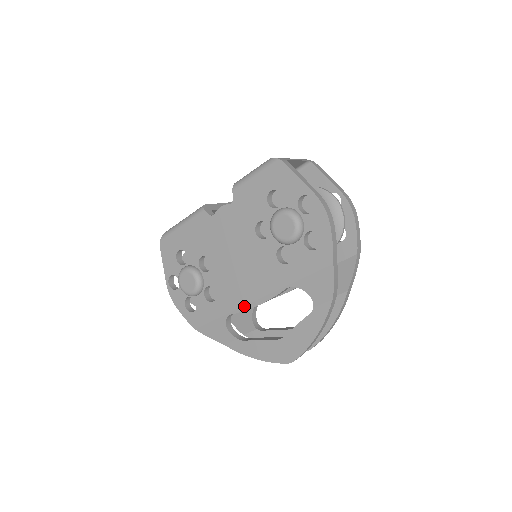
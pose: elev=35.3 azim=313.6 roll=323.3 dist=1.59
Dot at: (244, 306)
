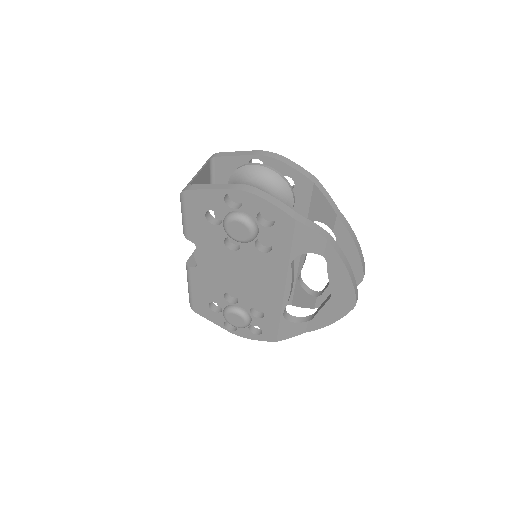
Dot at: (283, 300)
